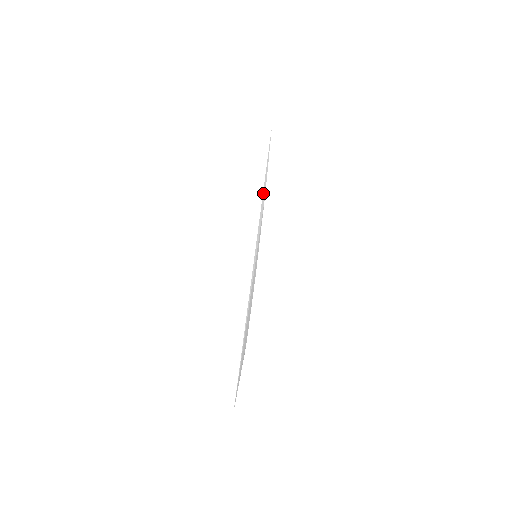
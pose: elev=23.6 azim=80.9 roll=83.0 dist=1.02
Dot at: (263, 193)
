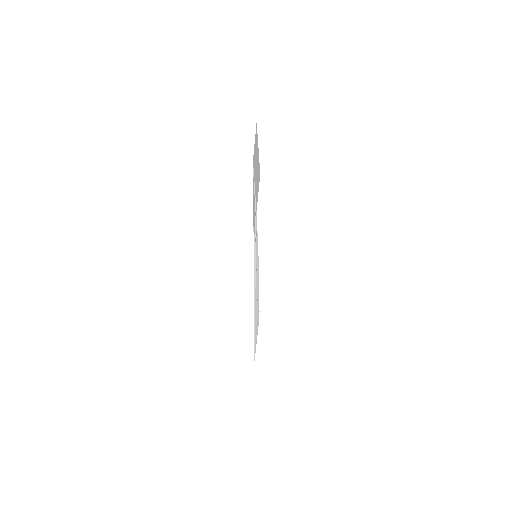
Dot at: occluded
